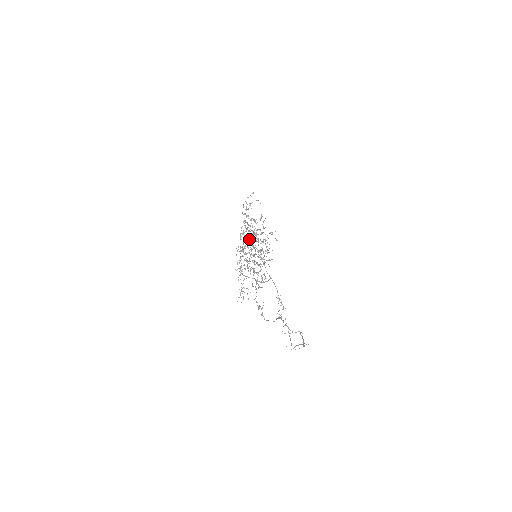
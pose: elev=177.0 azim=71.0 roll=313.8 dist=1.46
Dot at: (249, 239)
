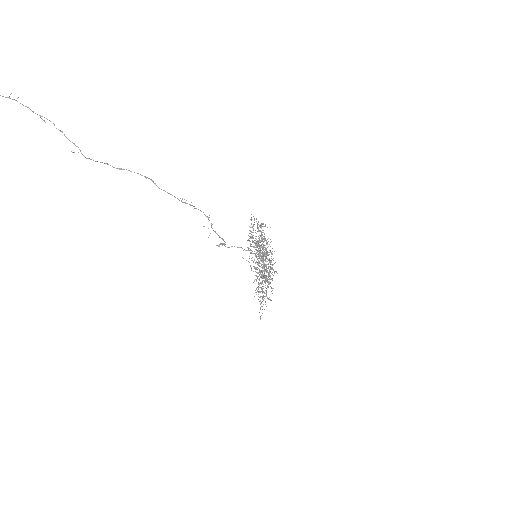
Dot at: occluded
